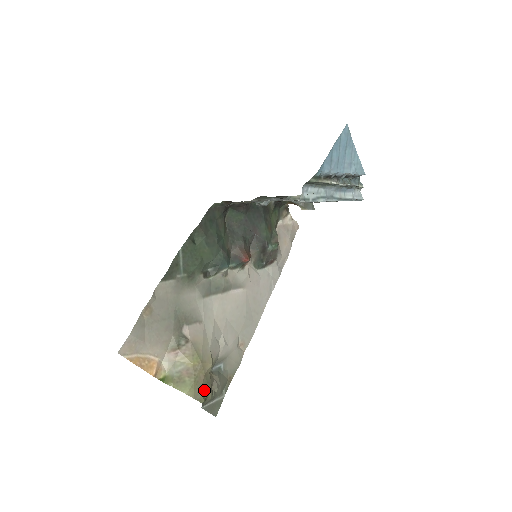
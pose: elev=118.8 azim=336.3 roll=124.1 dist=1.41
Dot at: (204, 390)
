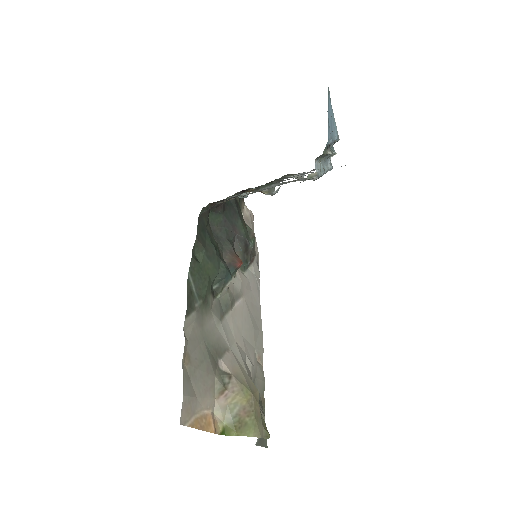
Dot at: (263, 423)
